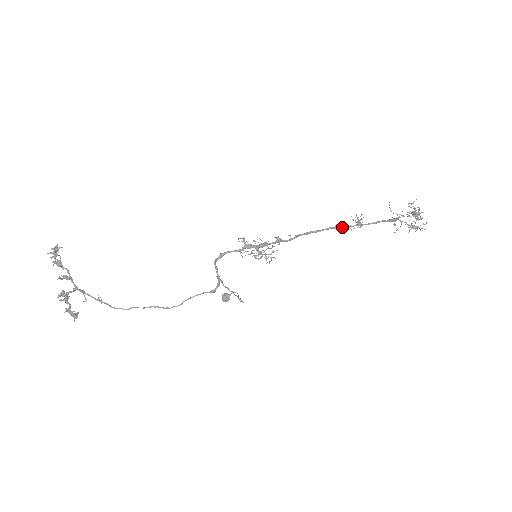
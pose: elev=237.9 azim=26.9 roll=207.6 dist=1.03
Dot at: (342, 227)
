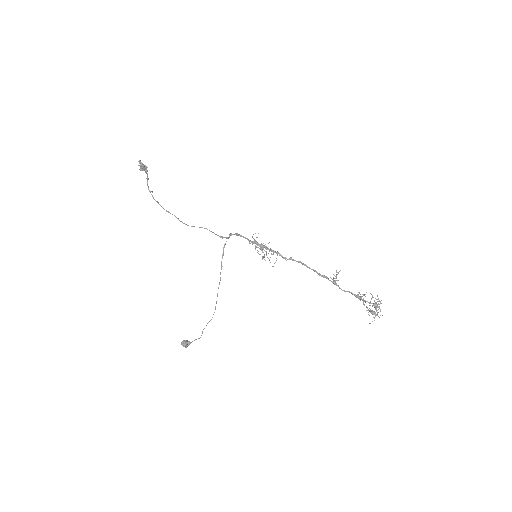
Dot at: (323, 275)
